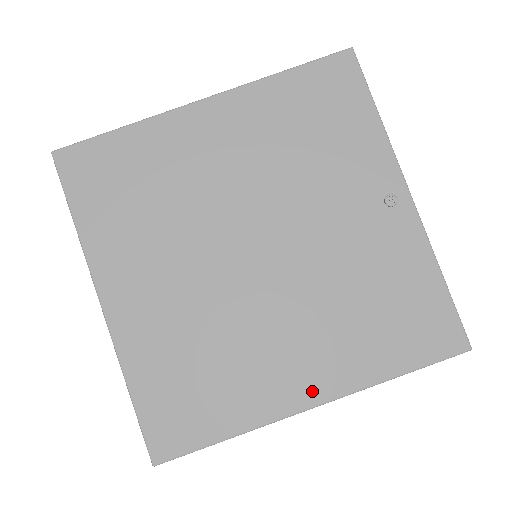
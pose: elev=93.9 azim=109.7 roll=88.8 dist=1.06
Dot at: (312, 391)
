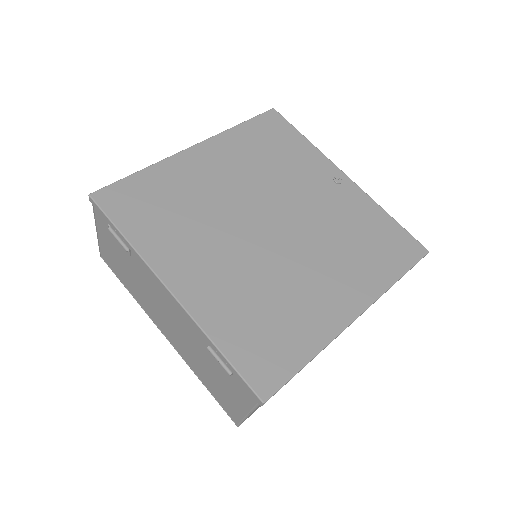
Dot at: (352, 305)
